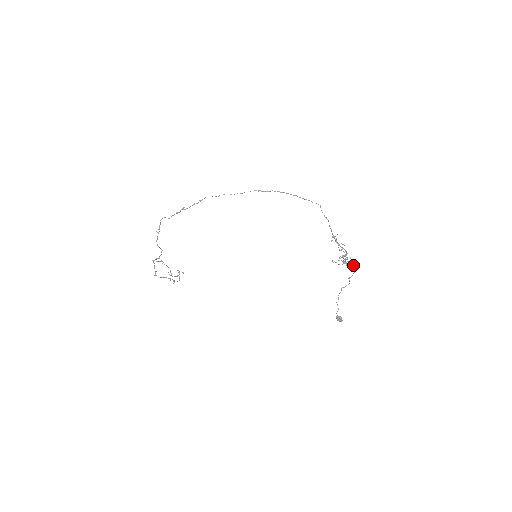
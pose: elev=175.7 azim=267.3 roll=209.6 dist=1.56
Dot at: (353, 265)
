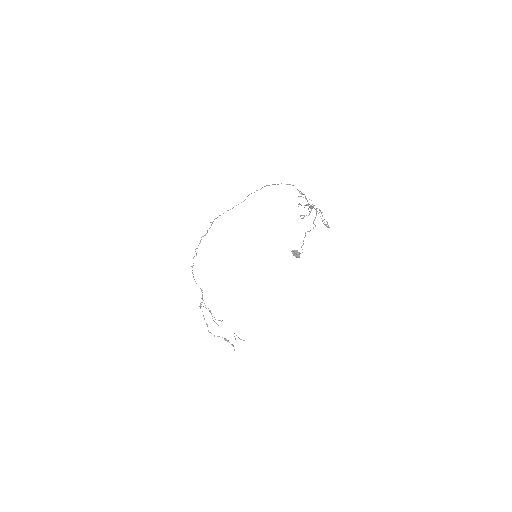
Dot at: (315, 209)
